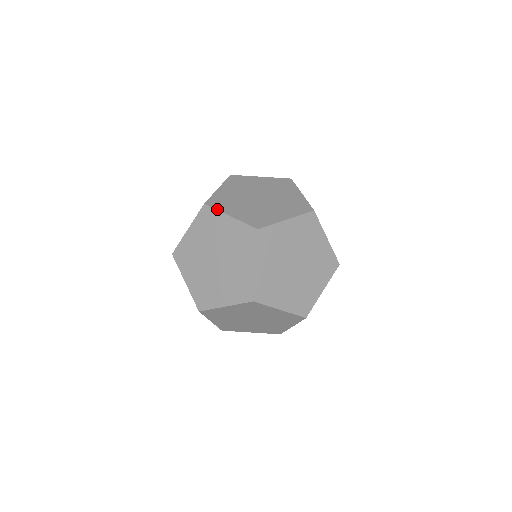
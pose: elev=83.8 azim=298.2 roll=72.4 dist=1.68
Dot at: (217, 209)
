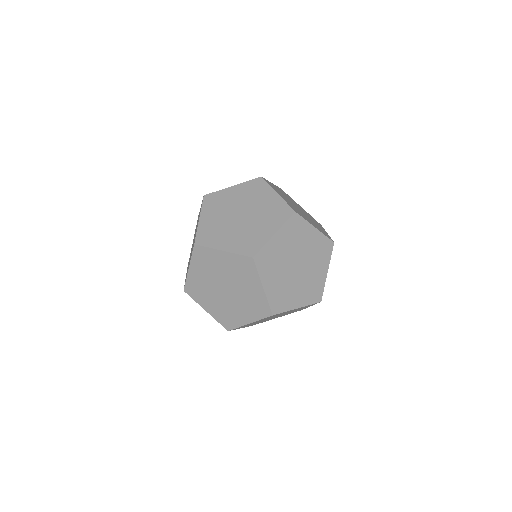
Dot at: (208, 247)
